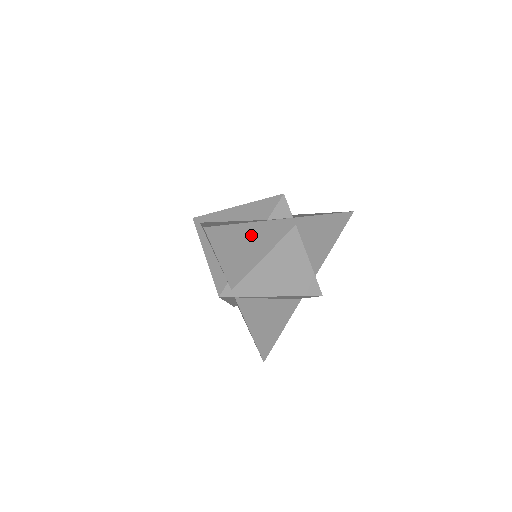
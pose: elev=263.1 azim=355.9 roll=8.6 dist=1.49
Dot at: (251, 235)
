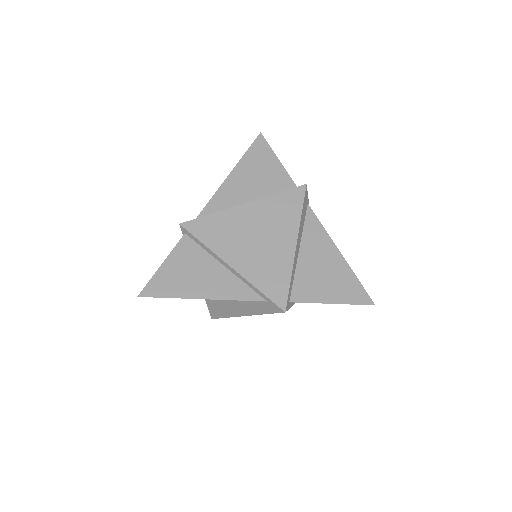
Dot at: occluded
